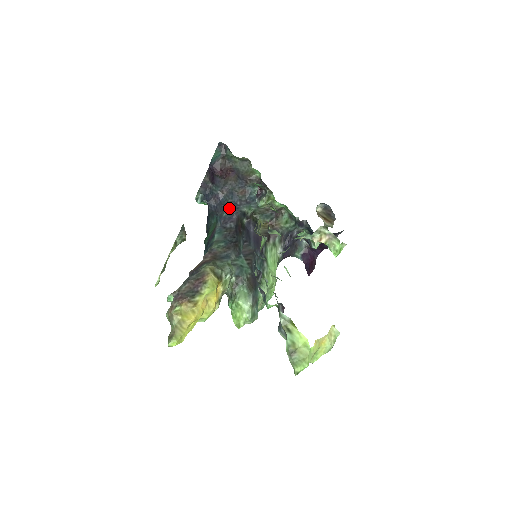
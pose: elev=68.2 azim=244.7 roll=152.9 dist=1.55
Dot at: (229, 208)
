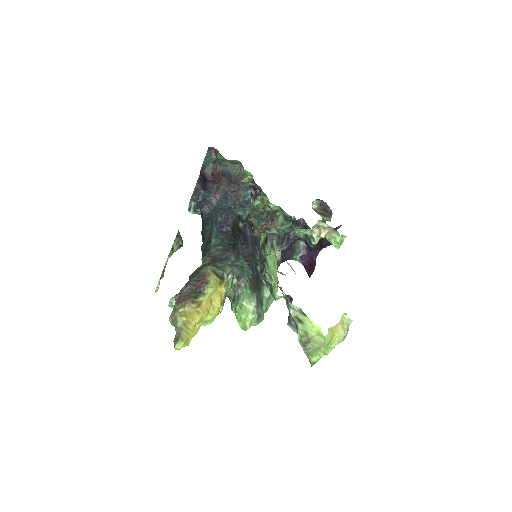
Dot at: (224, 213)
